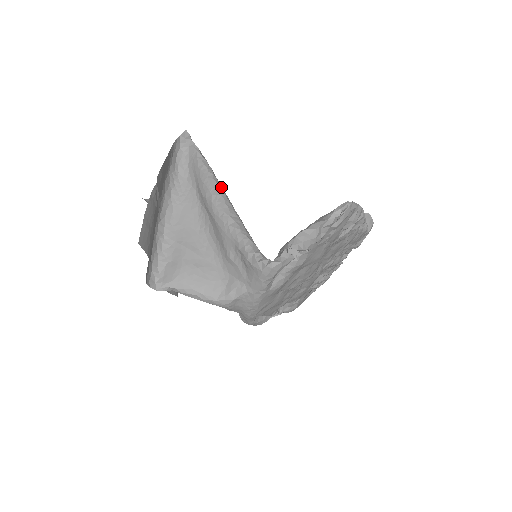
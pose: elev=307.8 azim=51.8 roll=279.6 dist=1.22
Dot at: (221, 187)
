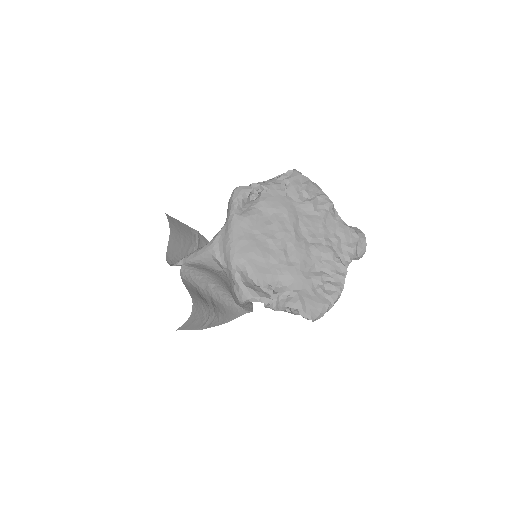
Dot at: occluded
